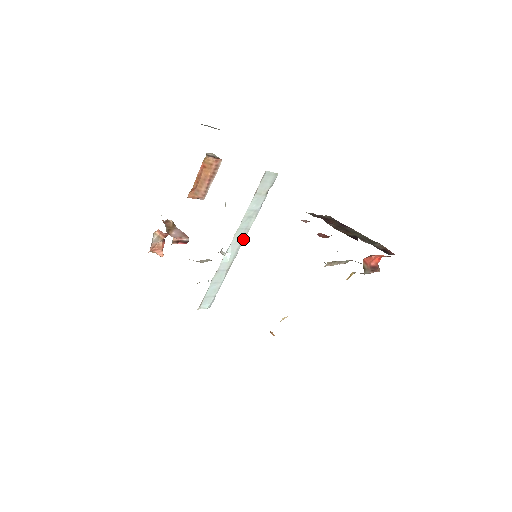
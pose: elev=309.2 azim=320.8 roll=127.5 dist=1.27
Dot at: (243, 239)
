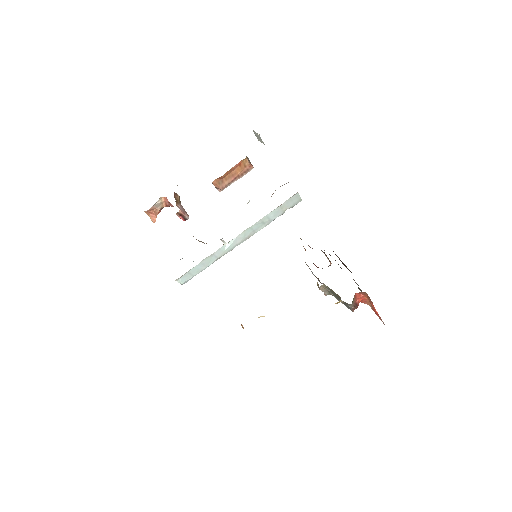
Dot at: (246, 238)
